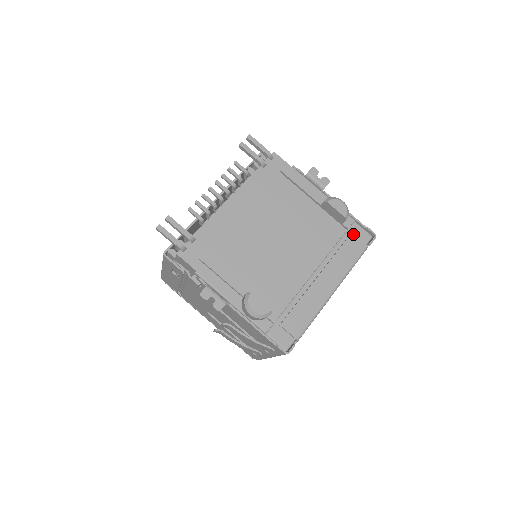
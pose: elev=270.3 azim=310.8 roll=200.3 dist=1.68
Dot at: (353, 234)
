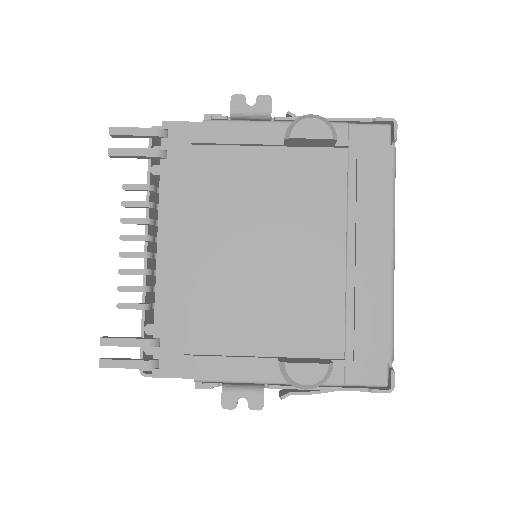
Dot at: (361, 147)
